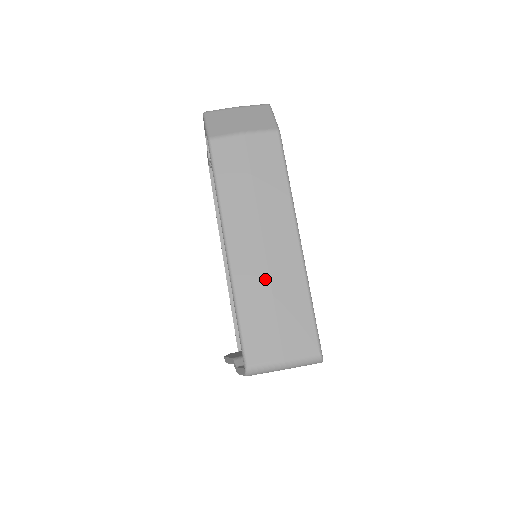
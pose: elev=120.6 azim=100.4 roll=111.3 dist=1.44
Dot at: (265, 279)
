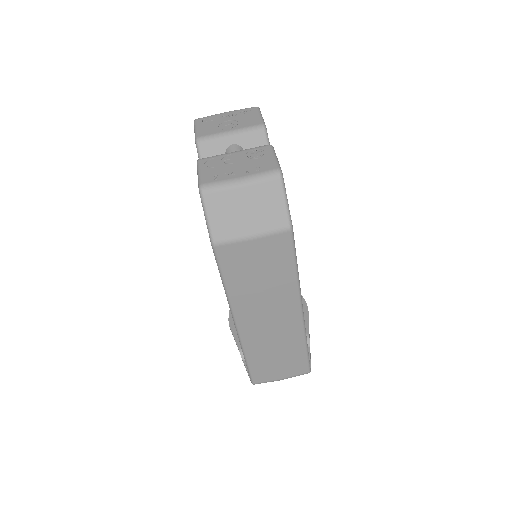
Dot at: (270, 342)
